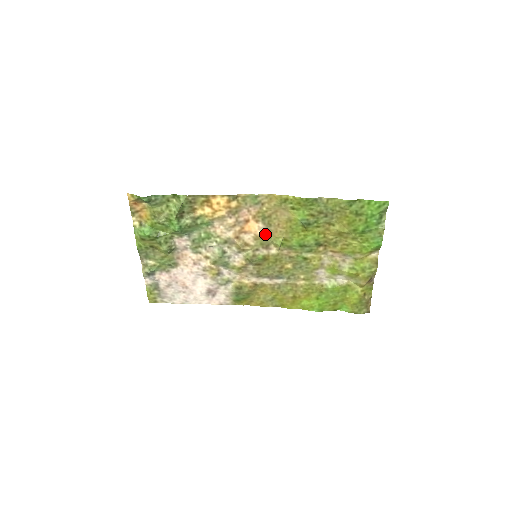
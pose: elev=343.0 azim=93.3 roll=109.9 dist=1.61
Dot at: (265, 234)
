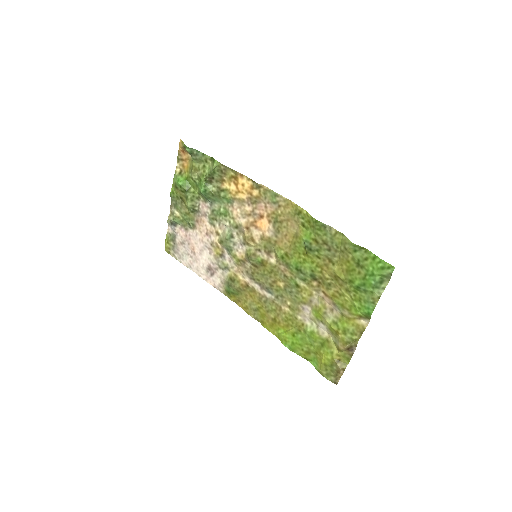
Dot at: (271, 238)
